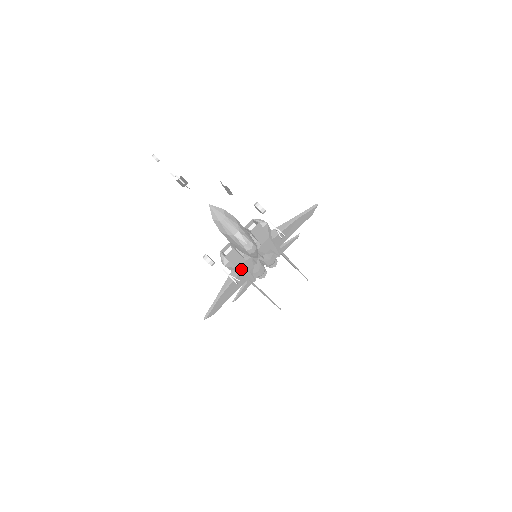
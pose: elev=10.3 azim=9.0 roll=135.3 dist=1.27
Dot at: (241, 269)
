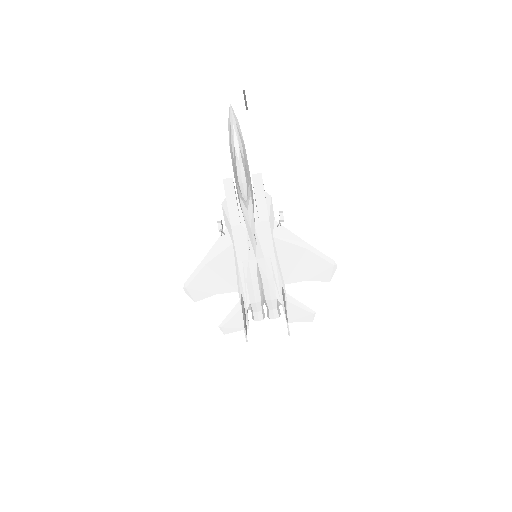
Dot at: (234, 237)
